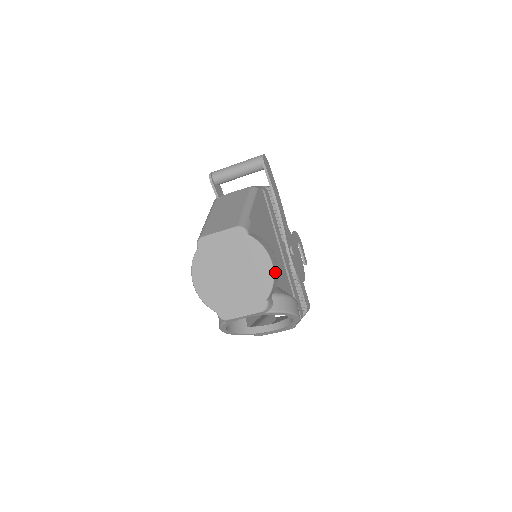
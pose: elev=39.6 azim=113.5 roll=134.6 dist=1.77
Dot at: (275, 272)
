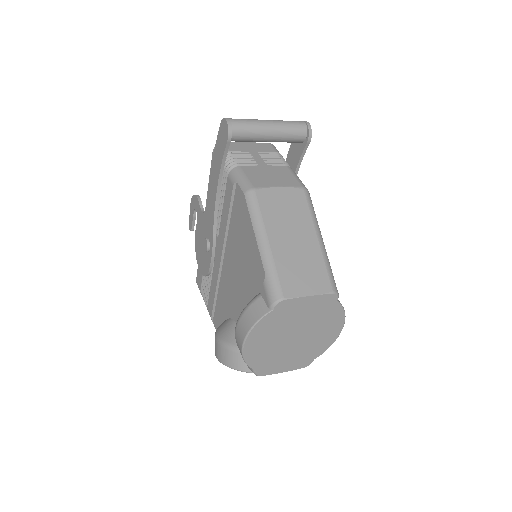
Dot at: occluded
